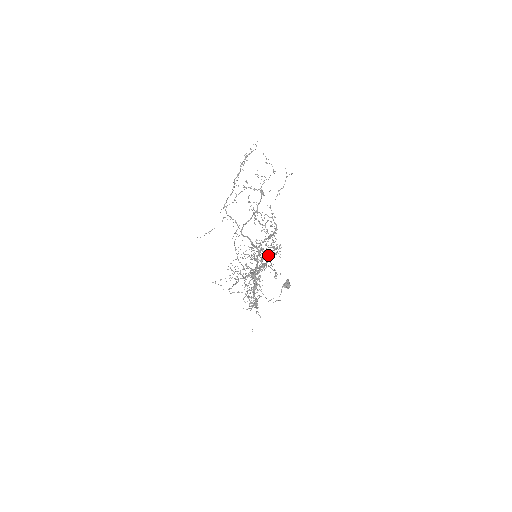
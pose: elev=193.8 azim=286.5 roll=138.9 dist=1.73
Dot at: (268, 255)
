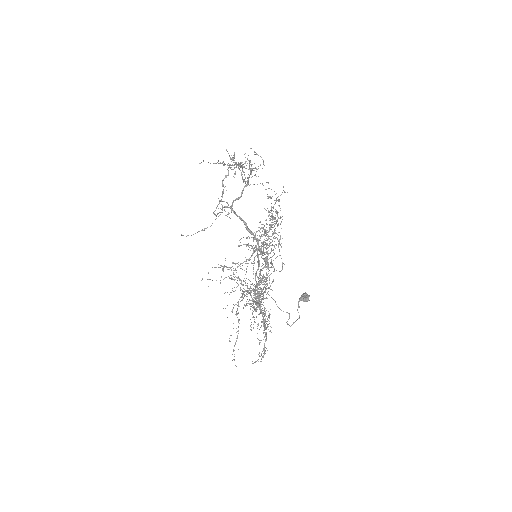
Dot at: (268, 235)
